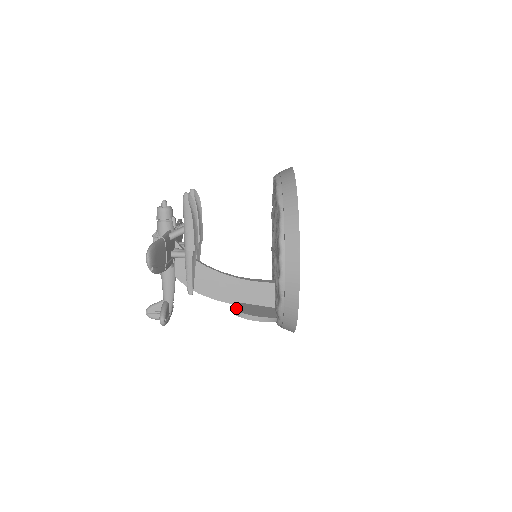
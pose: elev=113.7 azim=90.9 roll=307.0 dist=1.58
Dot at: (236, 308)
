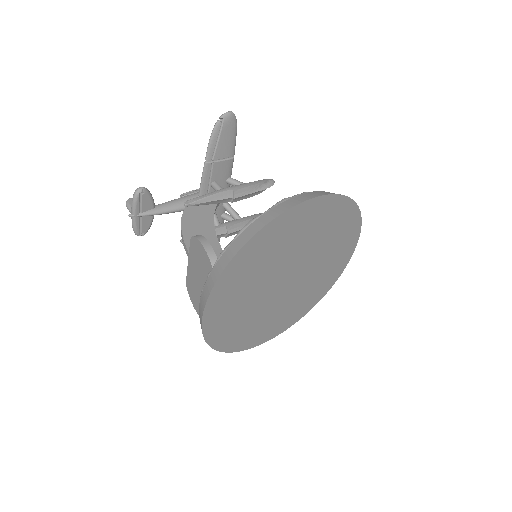
Dot at: occluded
